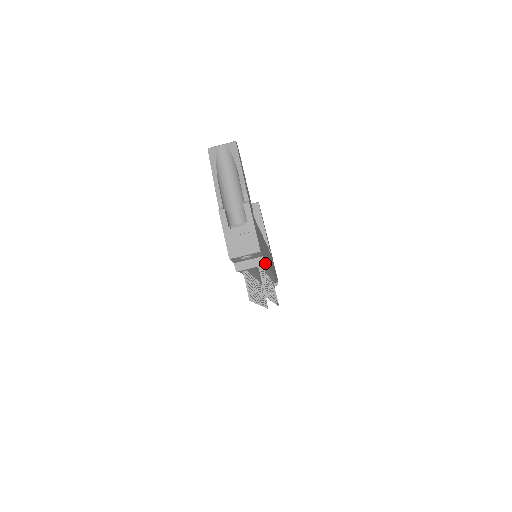
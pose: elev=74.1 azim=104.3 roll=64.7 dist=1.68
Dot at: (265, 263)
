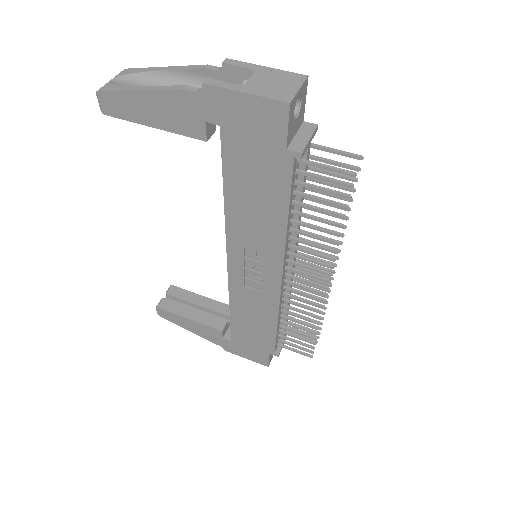
Dot at: occluded
